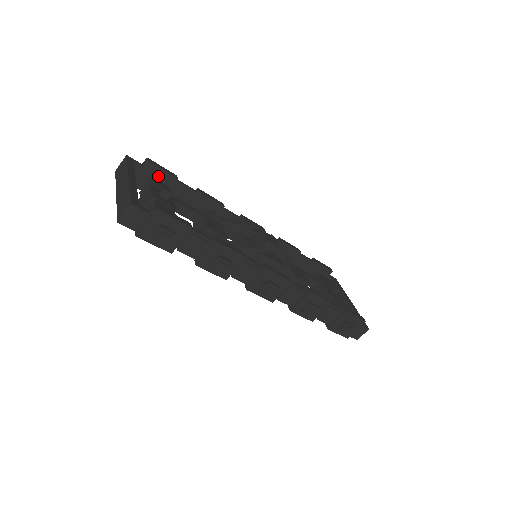
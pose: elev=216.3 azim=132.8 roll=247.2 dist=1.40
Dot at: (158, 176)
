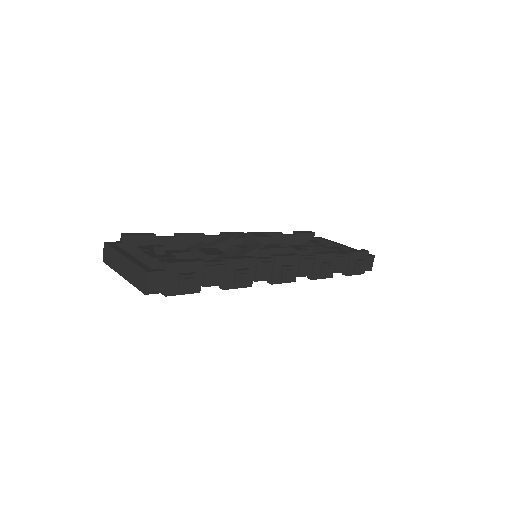
Dot at: (139, 243)
